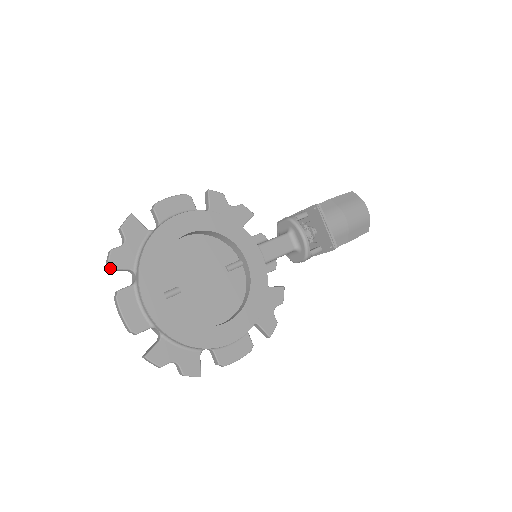
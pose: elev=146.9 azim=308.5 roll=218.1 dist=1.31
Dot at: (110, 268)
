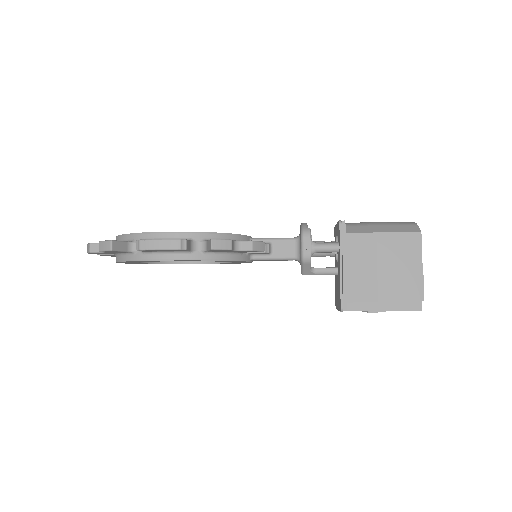
Dot at: occluded
